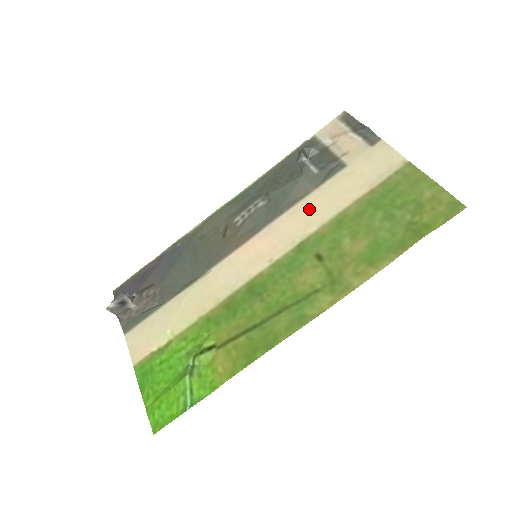
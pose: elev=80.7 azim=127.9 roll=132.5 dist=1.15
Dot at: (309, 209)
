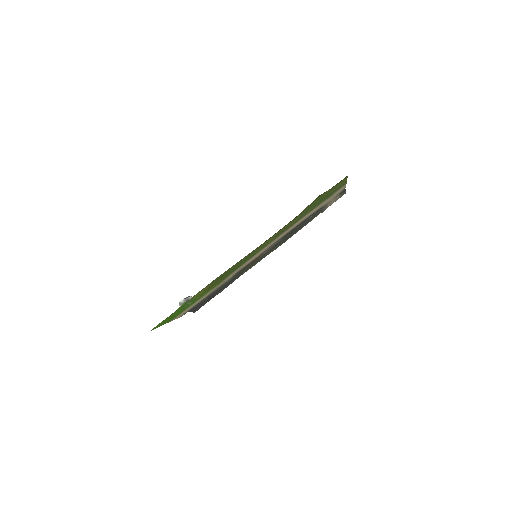
Dot at: (293, 227)
